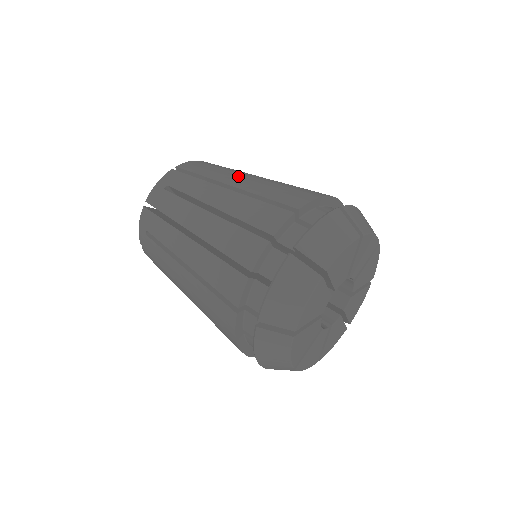
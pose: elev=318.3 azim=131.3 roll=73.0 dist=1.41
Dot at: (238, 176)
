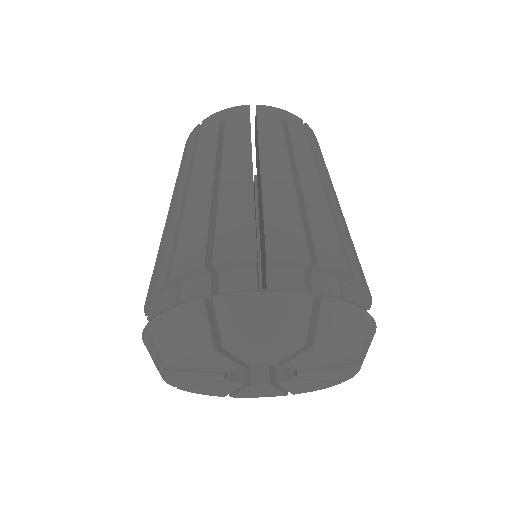
Dot at: (209, 171)
